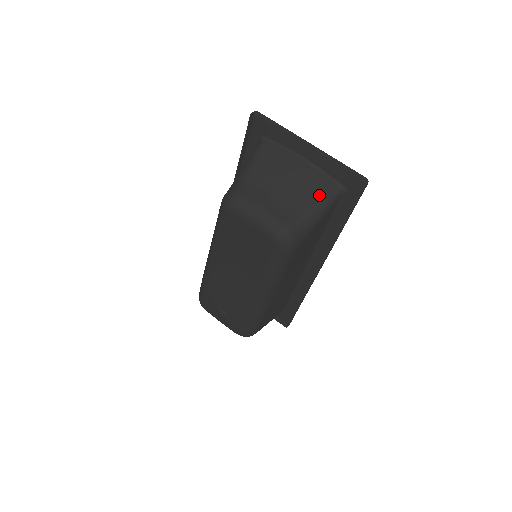
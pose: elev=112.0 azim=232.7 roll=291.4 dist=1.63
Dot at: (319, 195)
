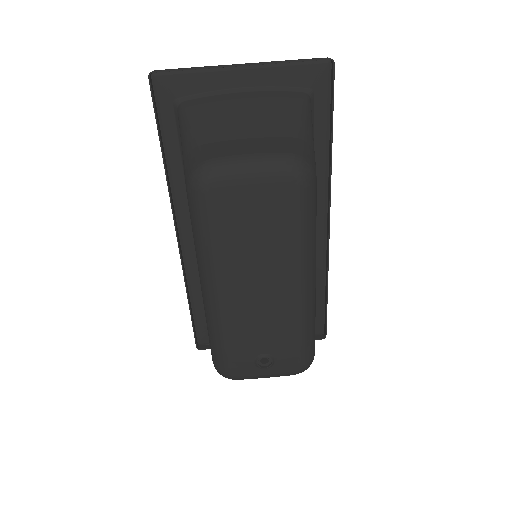
Dot at: (293, 109)
